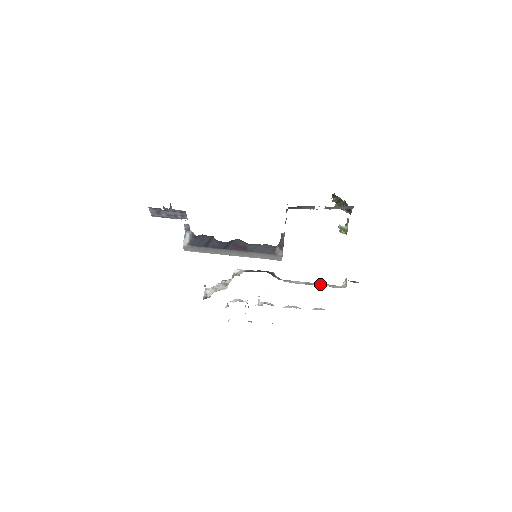
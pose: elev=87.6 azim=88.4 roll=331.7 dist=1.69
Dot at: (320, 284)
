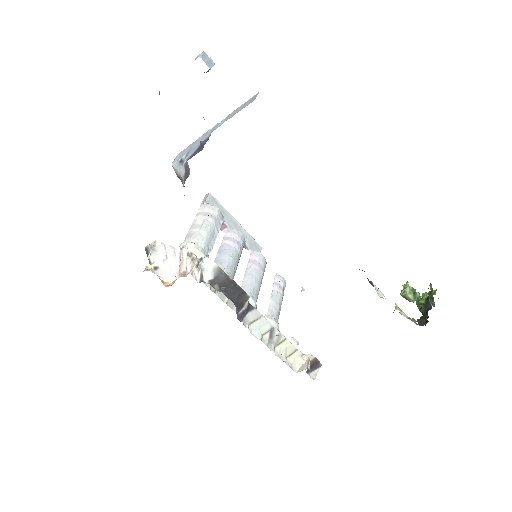
Dot at: (283, 341)
